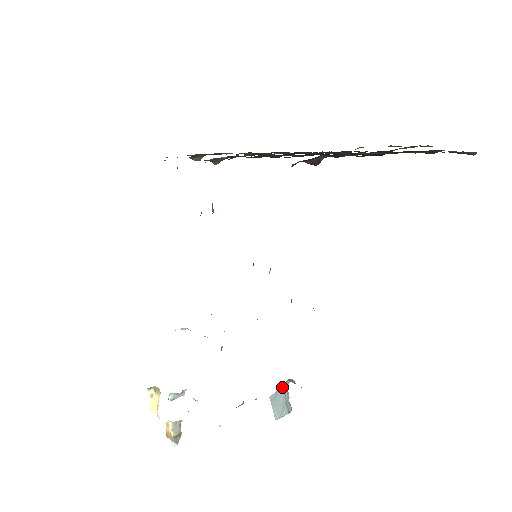
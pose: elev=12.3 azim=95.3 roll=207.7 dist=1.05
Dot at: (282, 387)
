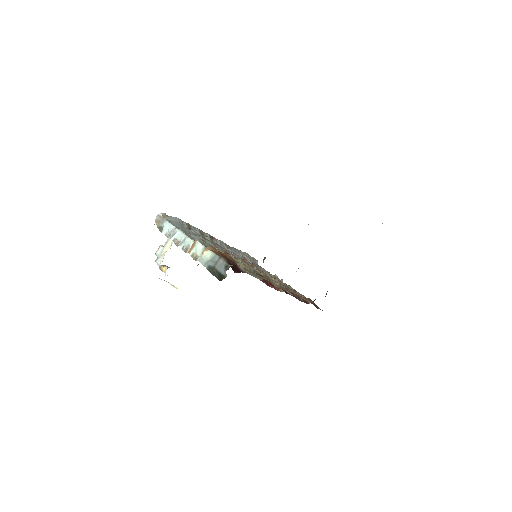
Dot at: occluded
